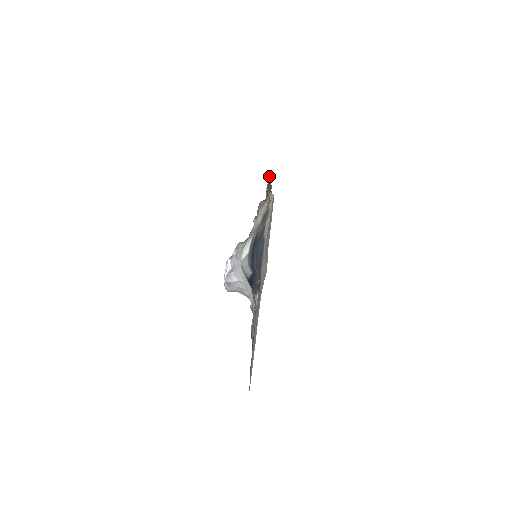
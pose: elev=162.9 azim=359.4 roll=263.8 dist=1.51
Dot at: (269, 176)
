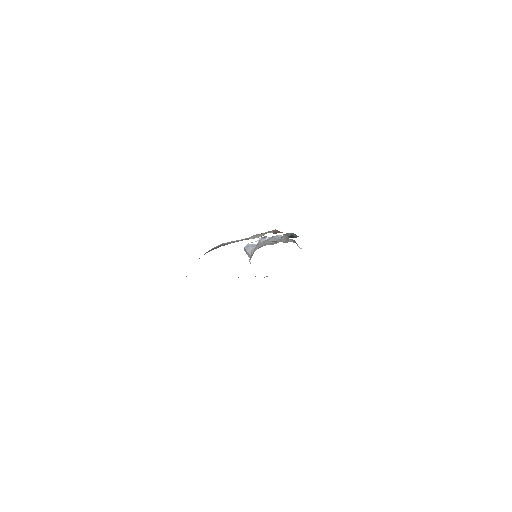
Dot at: occluded
